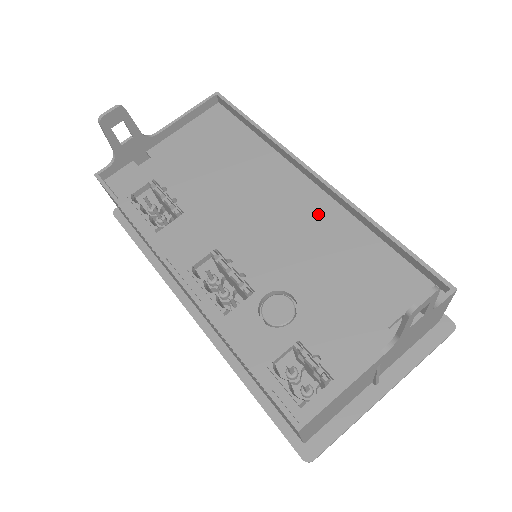
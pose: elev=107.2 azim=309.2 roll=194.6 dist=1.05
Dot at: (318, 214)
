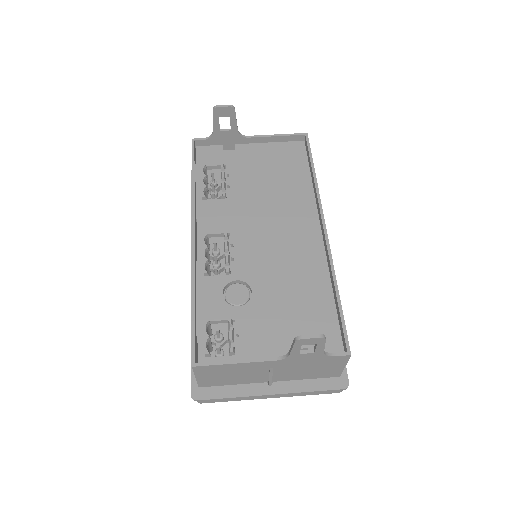
Dot at: (308, 254)
